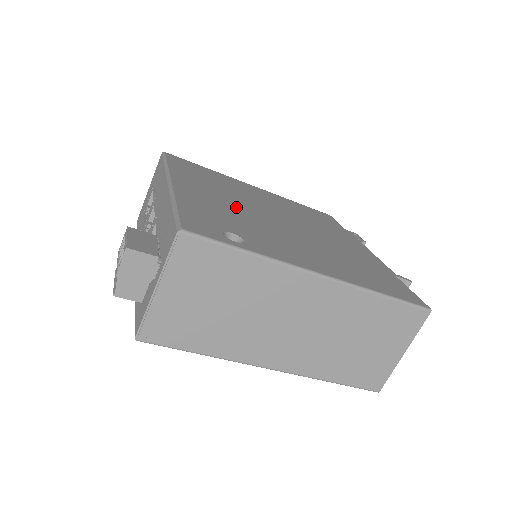
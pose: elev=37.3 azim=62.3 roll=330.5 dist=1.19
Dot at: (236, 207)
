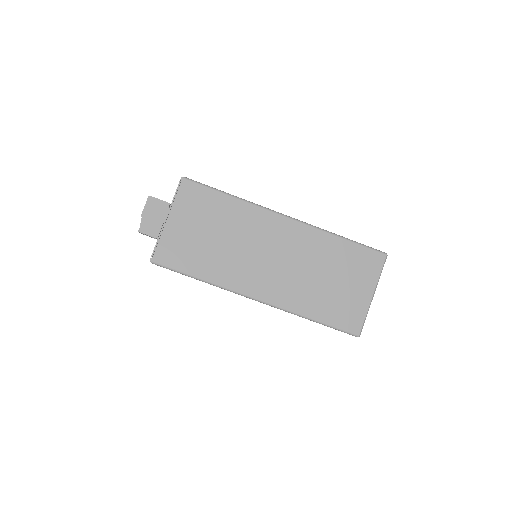
Dot at: occluded
